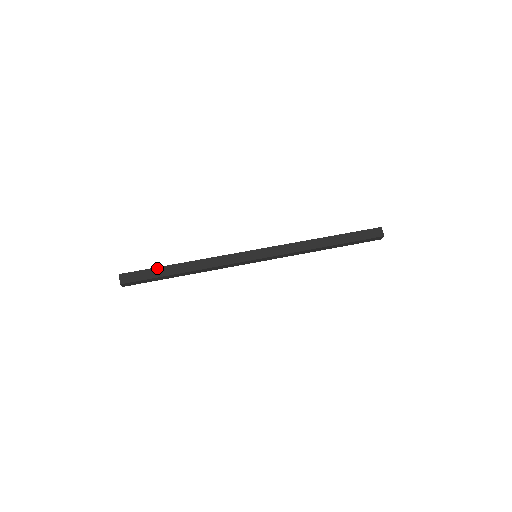
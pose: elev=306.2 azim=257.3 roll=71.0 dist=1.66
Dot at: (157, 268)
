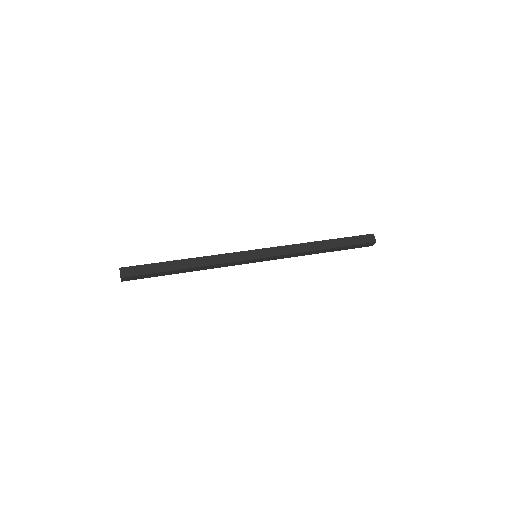
Dot at: (159, 263)
